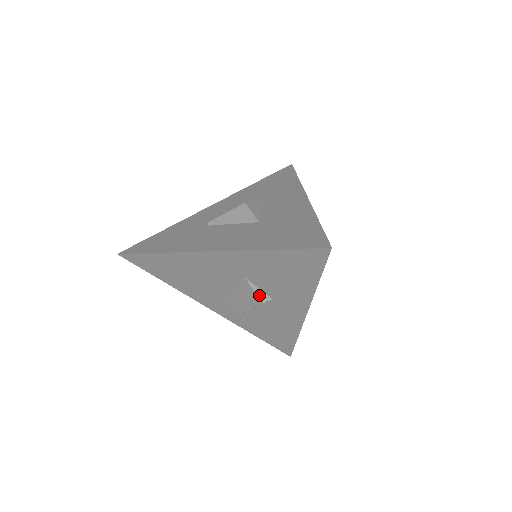
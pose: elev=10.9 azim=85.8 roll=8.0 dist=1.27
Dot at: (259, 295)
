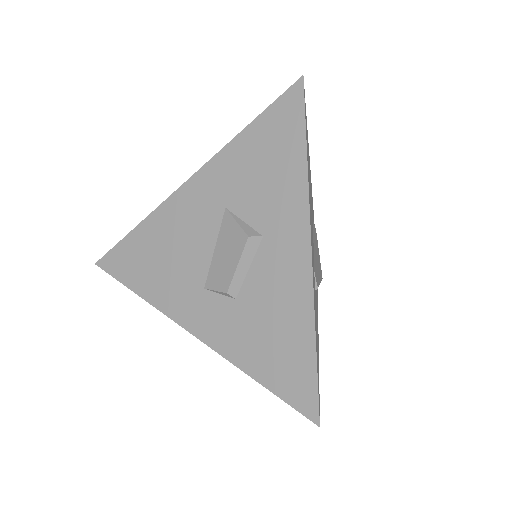
Dot at: (243, 228)
